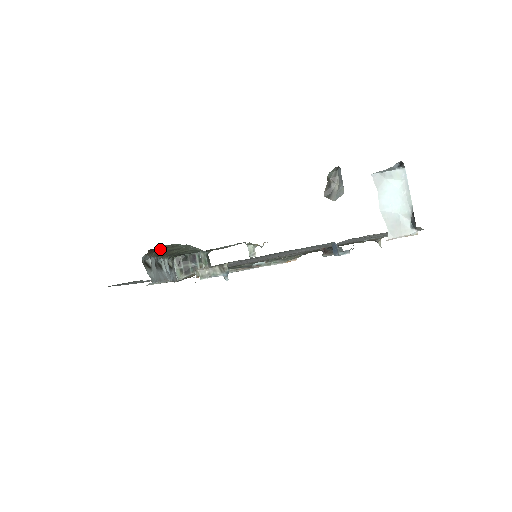
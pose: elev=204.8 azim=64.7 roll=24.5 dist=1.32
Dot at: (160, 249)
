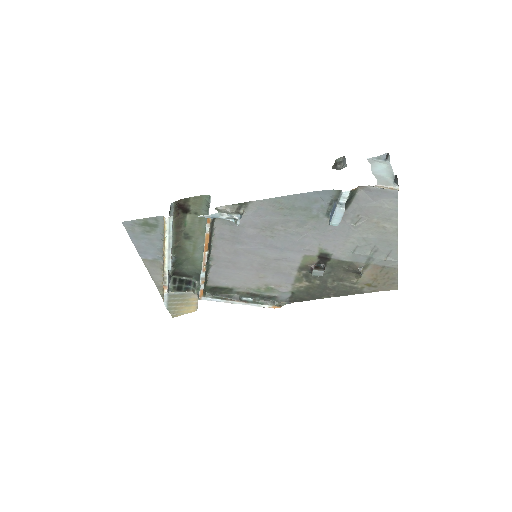
Dot at: (184, 214)
